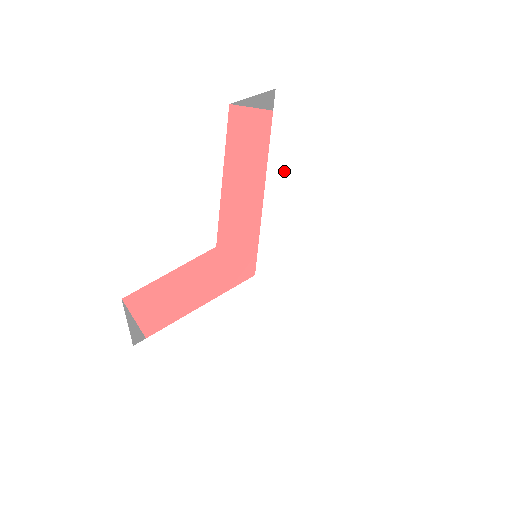
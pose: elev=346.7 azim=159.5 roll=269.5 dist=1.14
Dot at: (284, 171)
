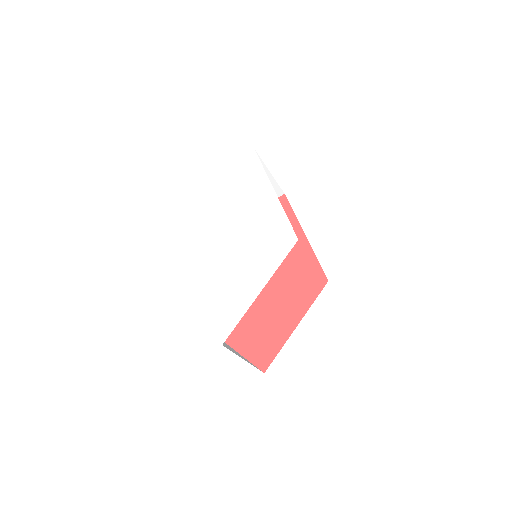
Dot at: (220, 200)
